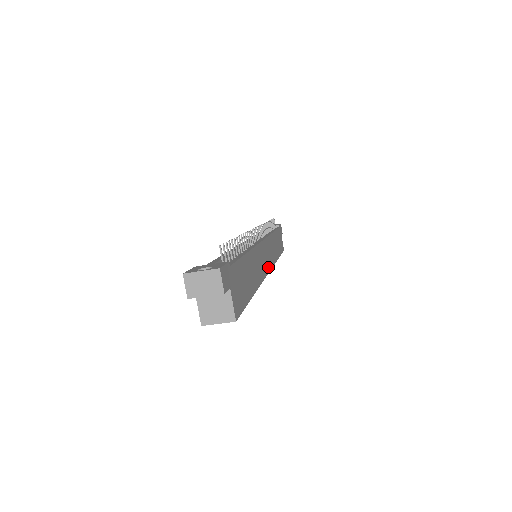
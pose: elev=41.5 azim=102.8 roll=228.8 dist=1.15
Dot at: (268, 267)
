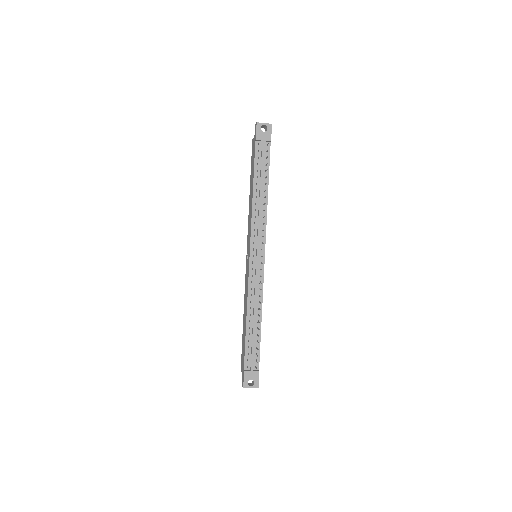
Dot at: occluded
